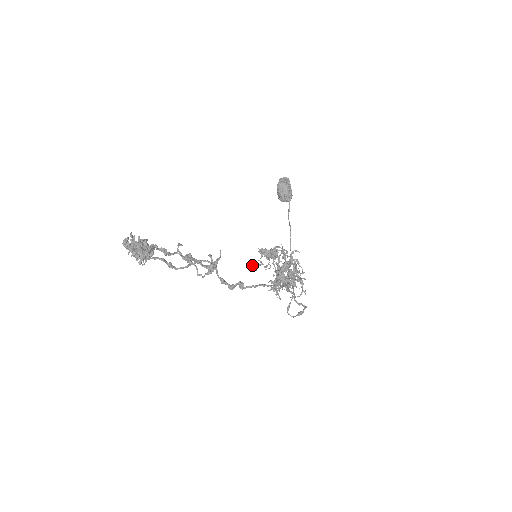
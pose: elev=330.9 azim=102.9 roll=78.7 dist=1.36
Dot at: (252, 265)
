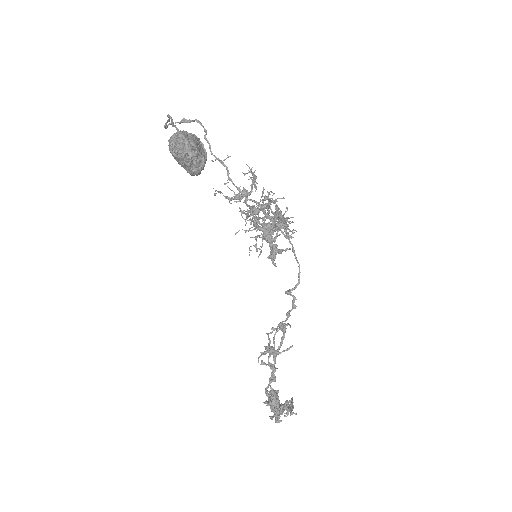
Dot at: occluded
